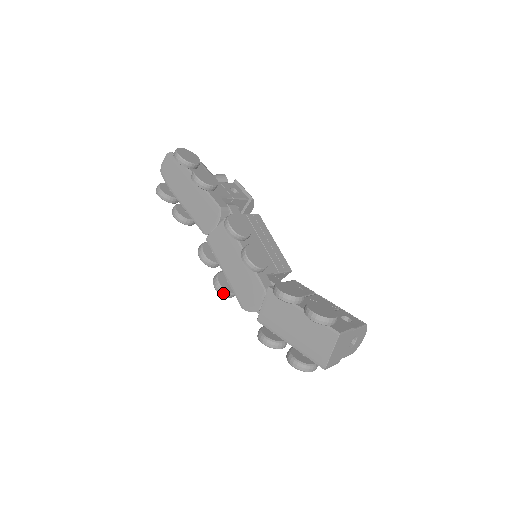
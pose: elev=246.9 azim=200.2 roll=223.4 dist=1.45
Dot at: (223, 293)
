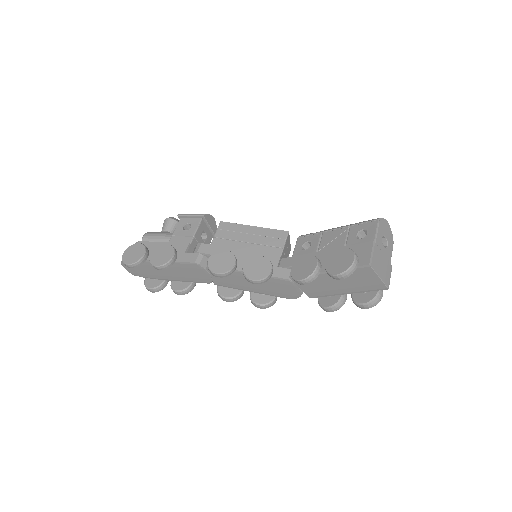
Dot at: (269, 306)
